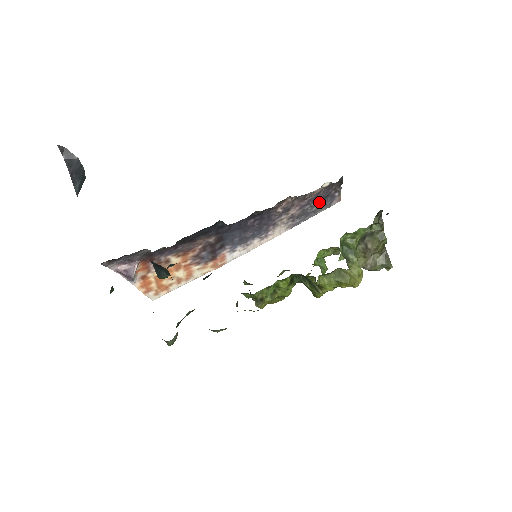
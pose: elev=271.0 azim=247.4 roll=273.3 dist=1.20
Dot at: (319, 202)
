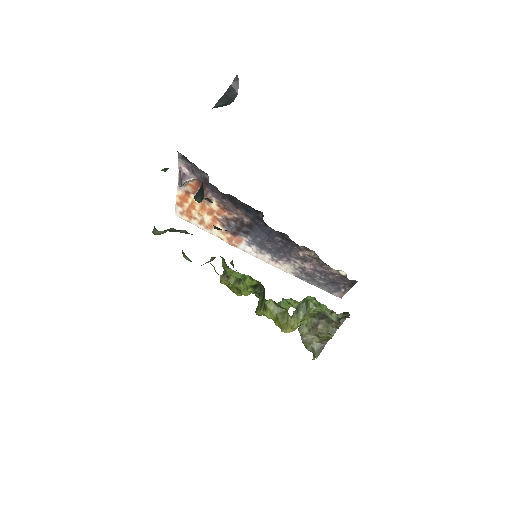
Dot at: (328, 281)
